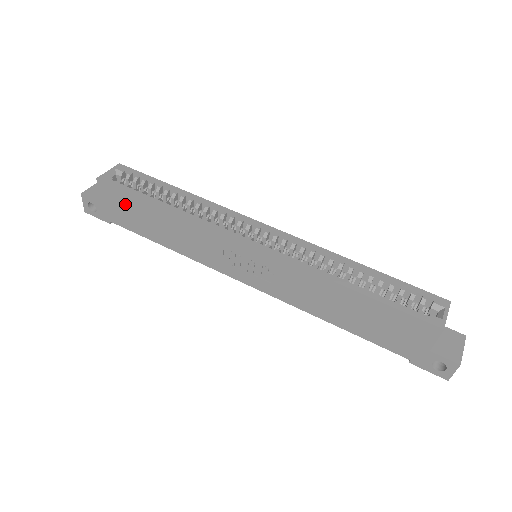
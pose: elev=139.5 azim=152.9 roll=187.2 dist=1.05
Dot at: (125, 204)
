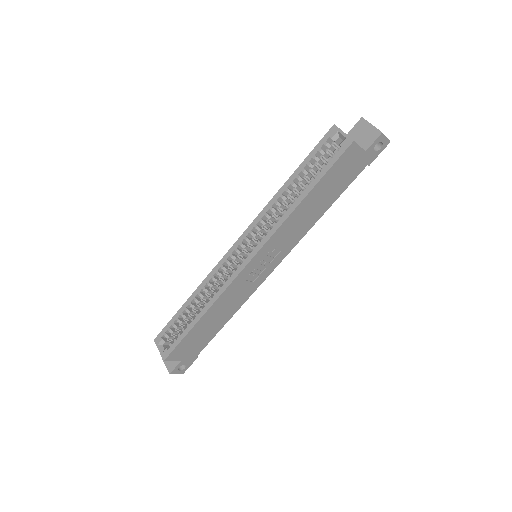
Dot at: (189, 344)
